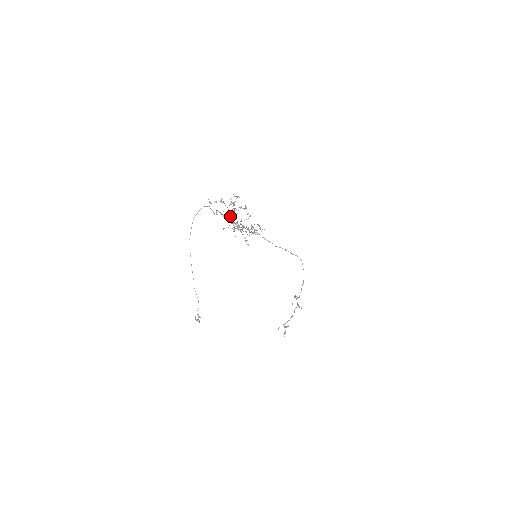
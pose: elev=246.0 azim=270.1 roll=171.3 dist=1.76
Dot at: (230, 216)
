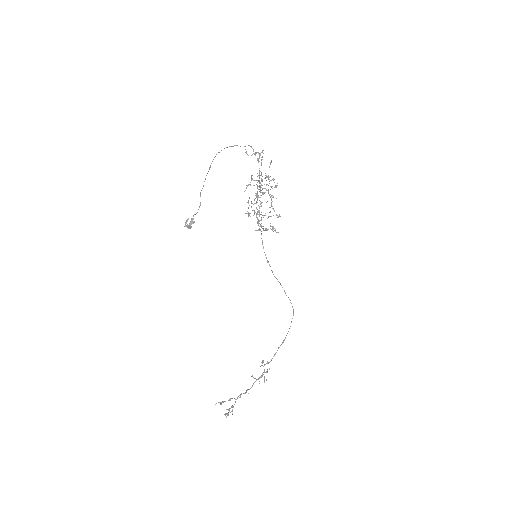
Dot at: occluded
